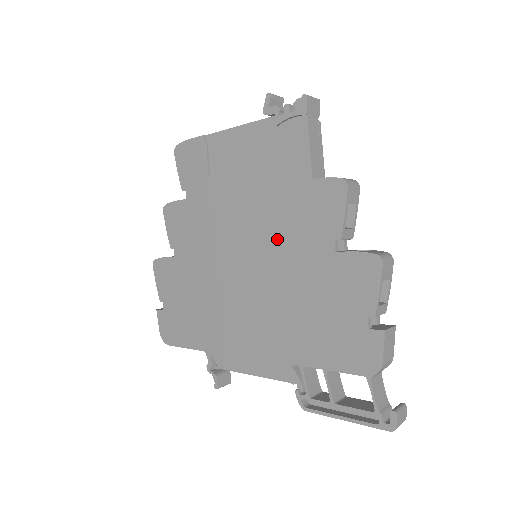
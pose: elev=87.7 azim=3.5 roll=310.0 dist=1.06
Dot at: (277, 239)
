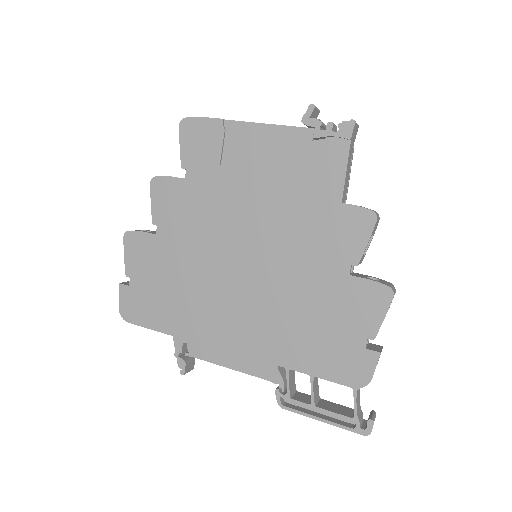
Dot at: (289, 248)
